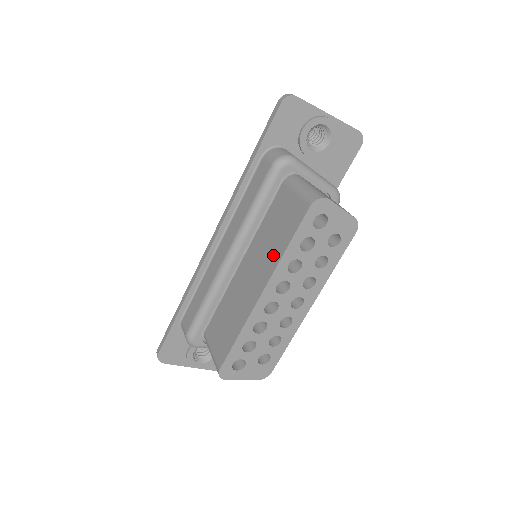
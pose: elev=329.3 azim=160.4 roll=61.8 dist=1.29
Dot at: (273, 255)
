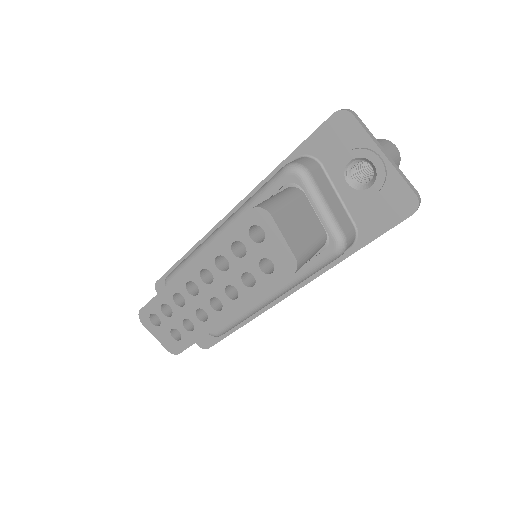
Dot at: occluded
